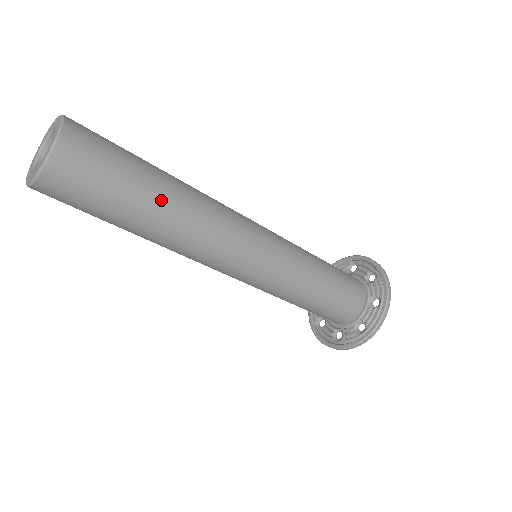
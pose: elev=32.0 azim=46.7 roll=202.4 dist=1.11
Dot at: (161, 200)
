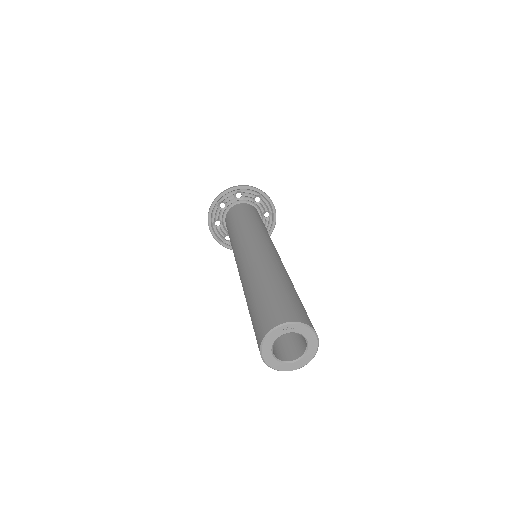
Dot at: occluded
